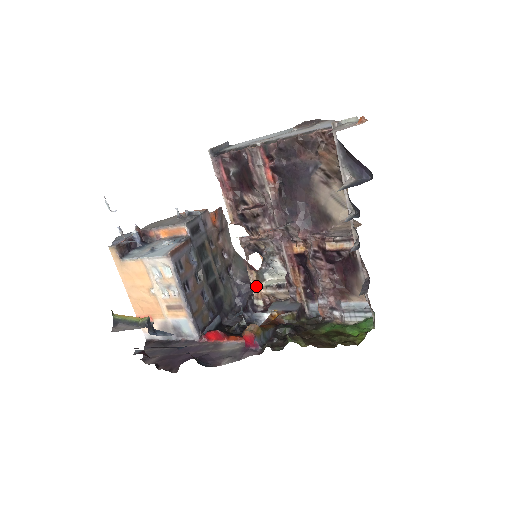
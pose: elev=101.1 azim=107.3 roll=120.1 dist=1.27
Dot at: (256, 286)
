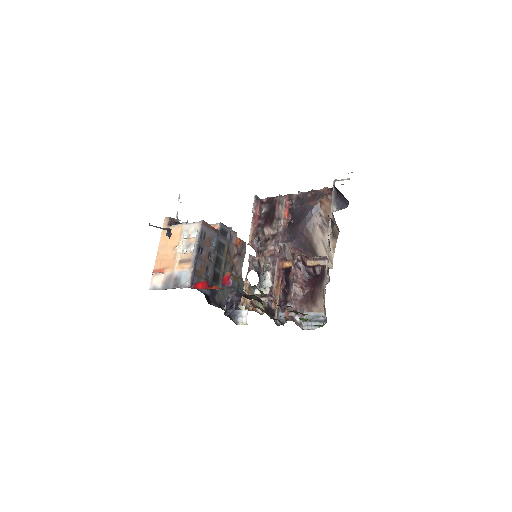
Dot at: (246, 293)
